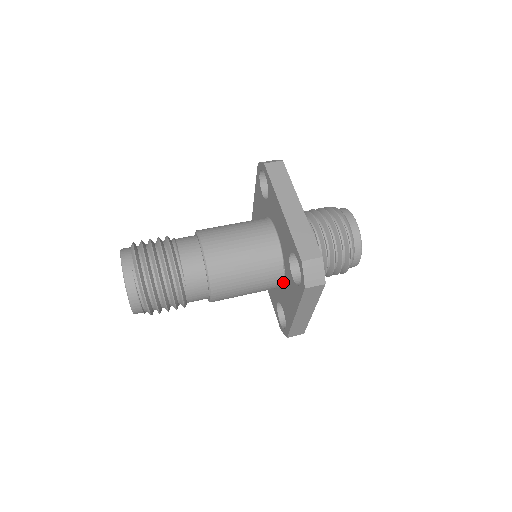
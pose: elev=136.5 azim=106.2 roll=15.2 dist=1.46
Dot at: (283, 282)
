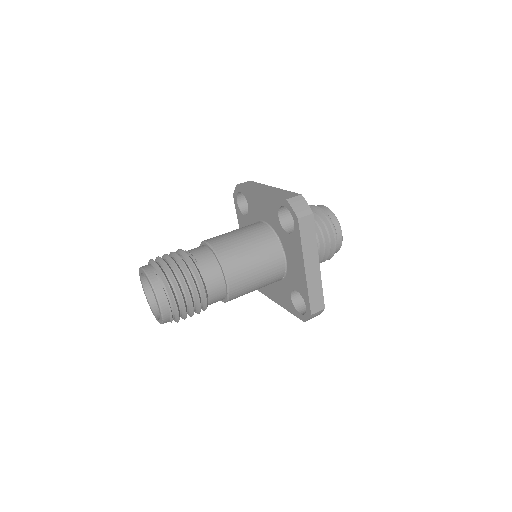
Dot at: (285, 258)
